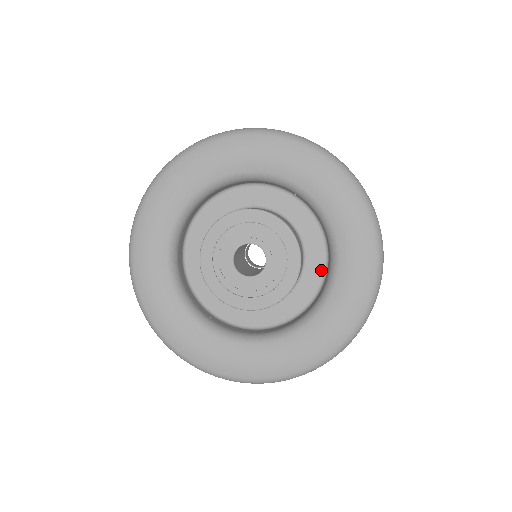
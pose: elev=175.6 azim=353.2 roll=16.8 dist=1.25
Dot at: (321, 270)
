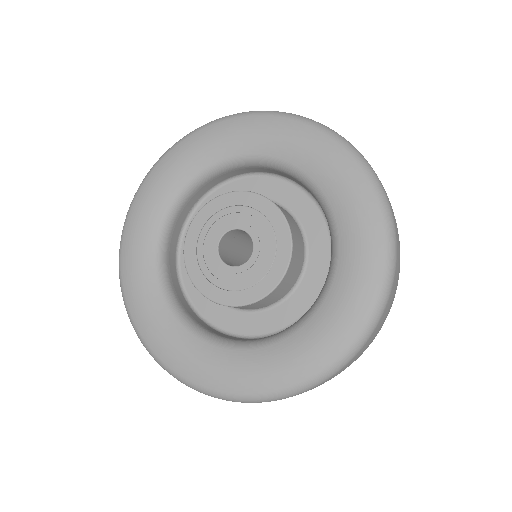
Dot at: (310, 204)
